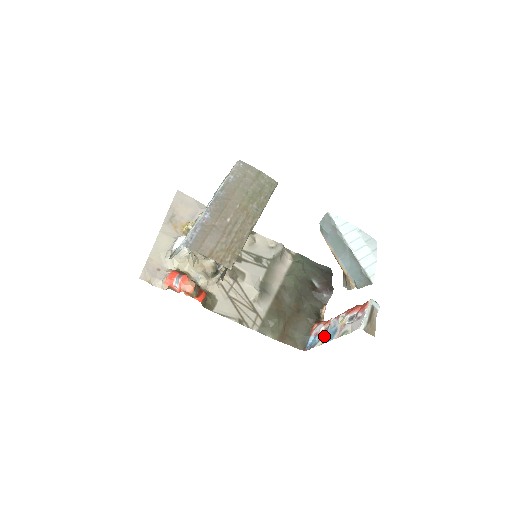
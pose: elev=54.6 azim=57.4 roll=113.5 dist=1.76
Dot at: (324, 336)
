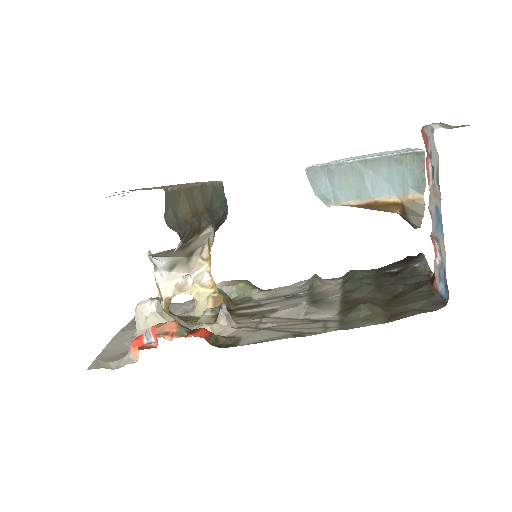
Dot at: occluded
